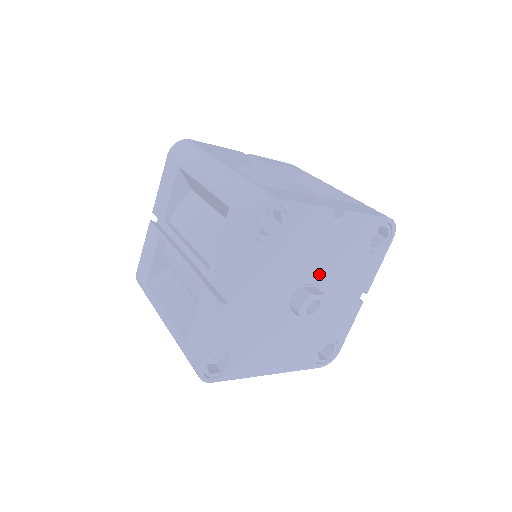
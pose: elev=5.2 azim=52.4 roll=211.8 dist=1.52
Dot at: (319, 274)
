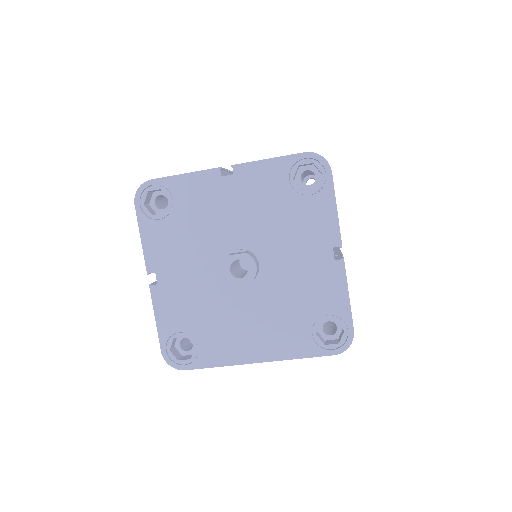
Dot at: (246, 237)
